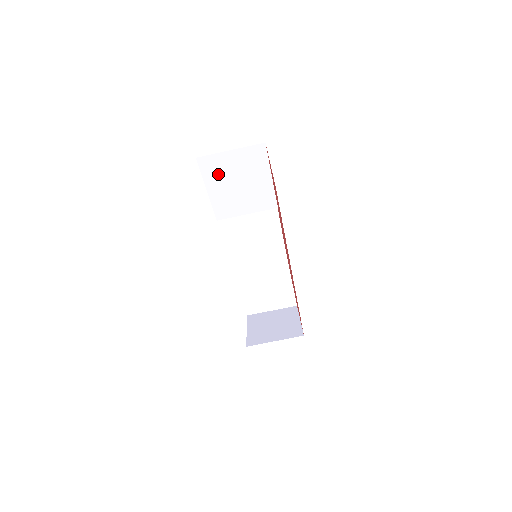
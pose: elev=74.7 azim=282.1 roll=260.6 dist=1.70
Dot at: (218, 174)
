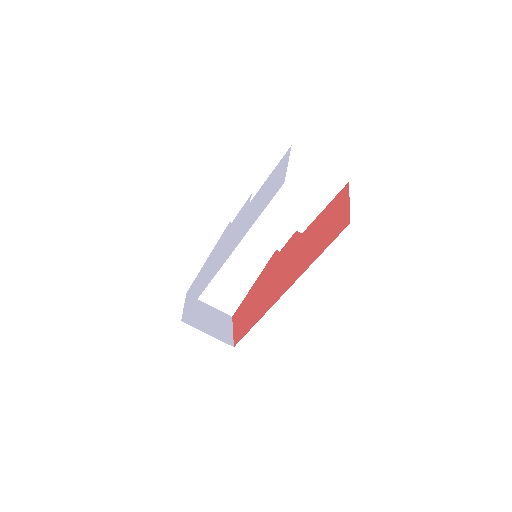
Dot at: (292, 171)
